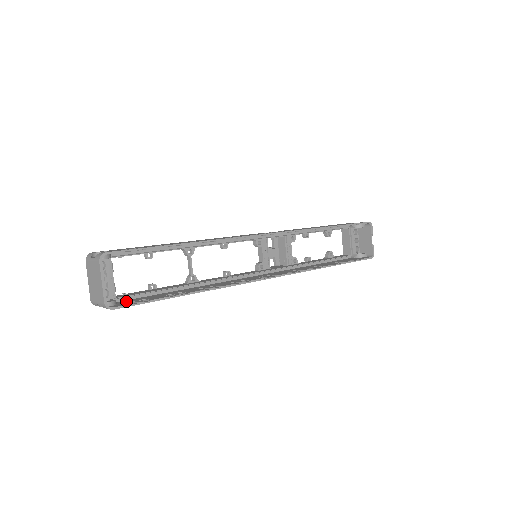
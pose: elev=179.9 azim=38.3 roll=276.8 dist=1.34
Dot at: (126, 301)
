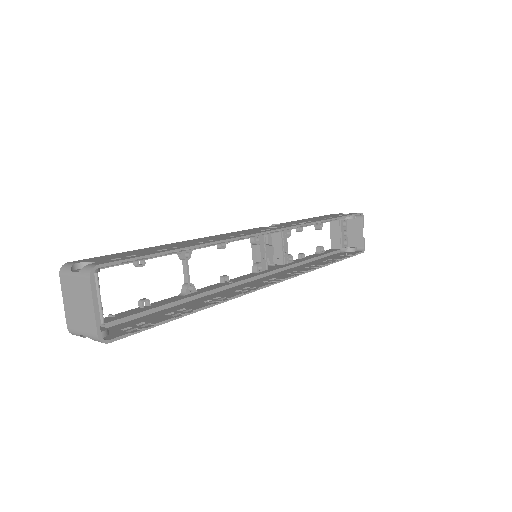
Dot at: (118, 327)
